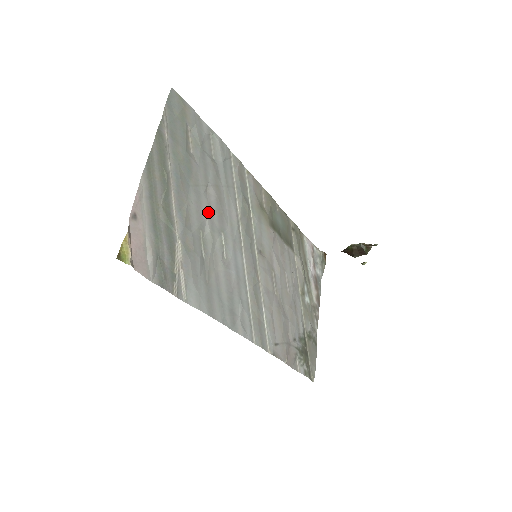
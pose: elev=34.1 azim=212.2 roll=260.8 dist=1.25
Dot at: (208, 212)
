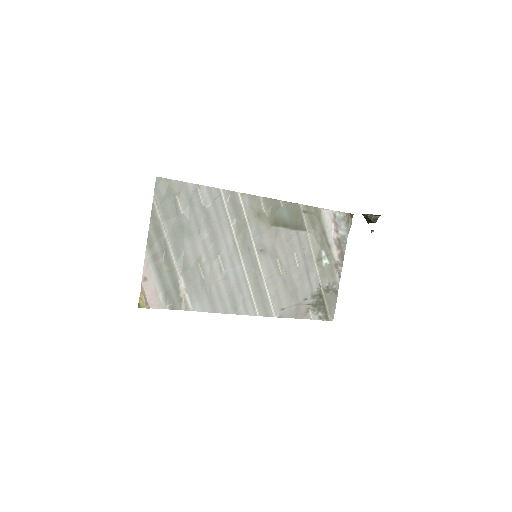
Dot at: (203, 248)
